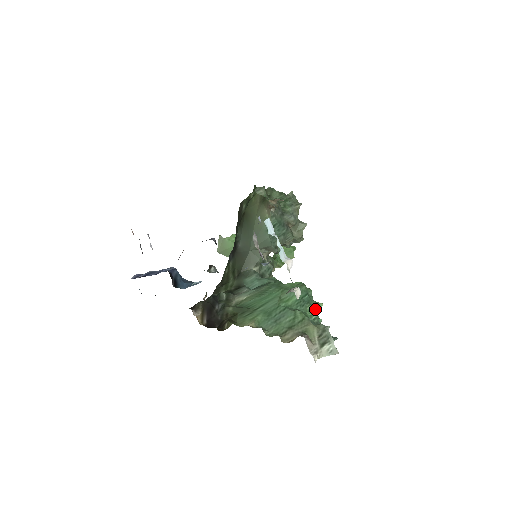
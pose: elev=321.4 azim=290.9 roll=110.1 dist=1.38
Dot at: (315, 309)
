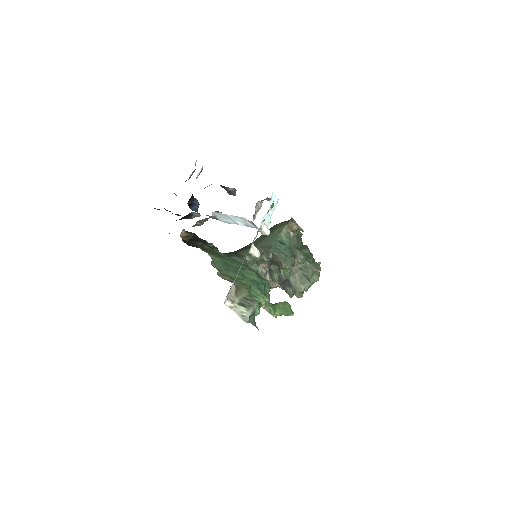
Dot at: (260, 296)
